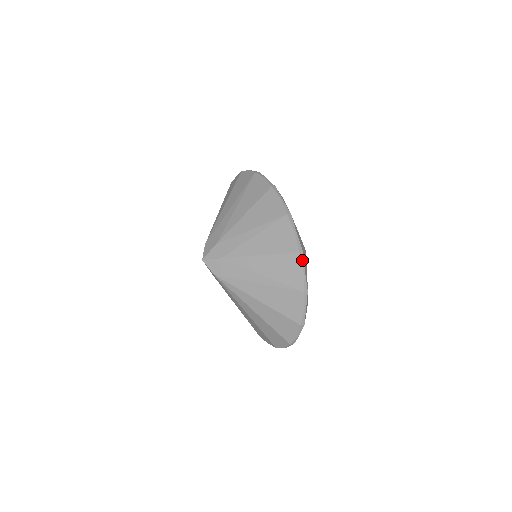
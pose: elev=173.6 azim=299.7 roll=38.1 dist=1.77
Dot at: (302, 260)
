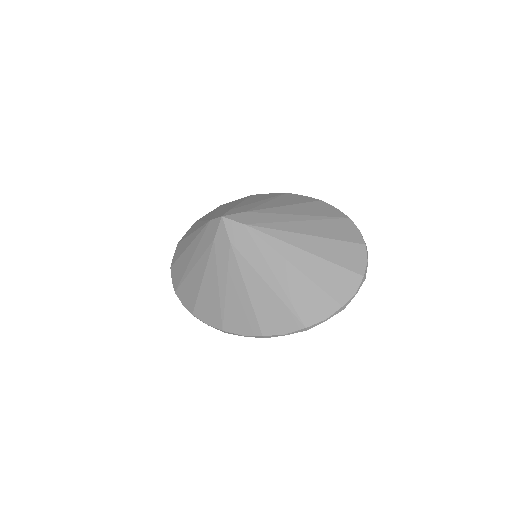
Dot at: (328, 204)
